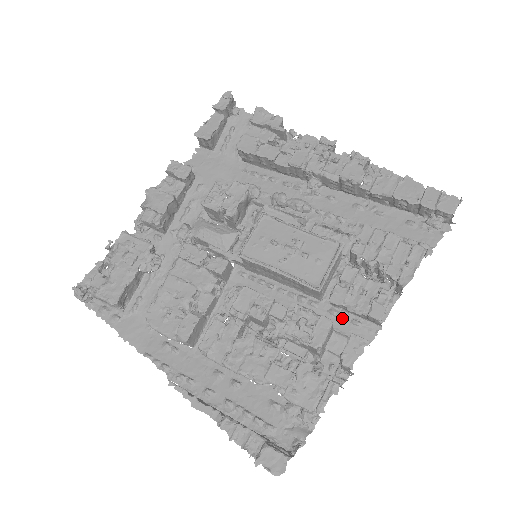
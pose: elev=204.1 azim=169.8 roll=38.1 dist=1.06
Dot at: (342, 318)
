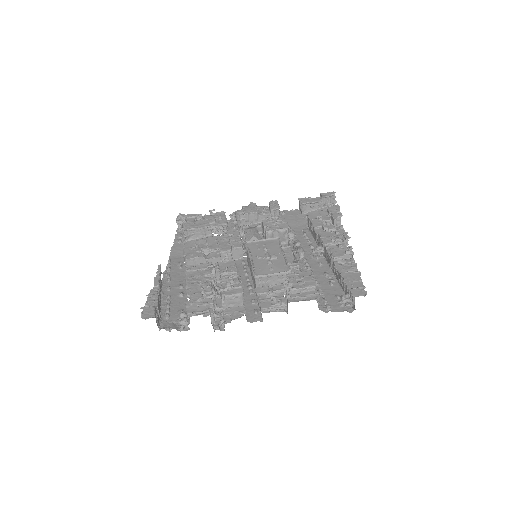
Dot at: (253, 305)
